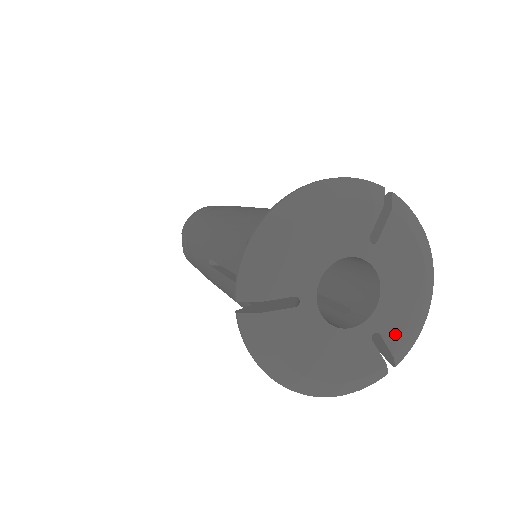
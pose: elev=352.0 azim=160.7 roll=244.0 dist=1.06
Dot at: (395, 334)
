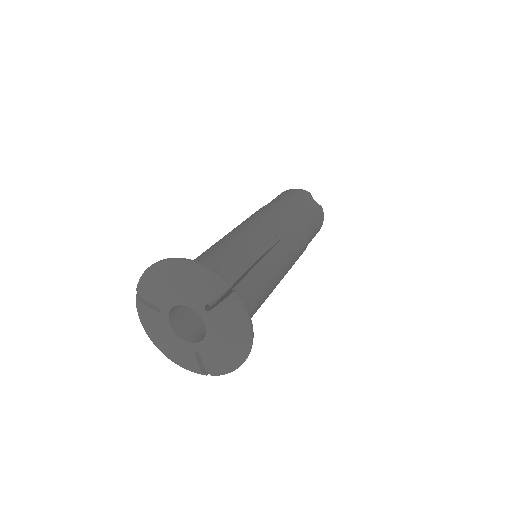
Dot at: (209, 361)
